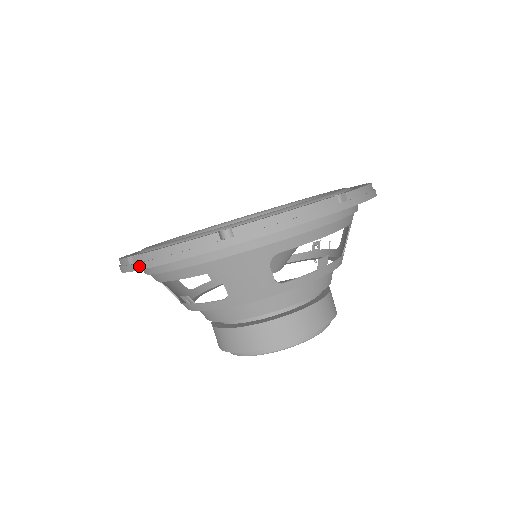
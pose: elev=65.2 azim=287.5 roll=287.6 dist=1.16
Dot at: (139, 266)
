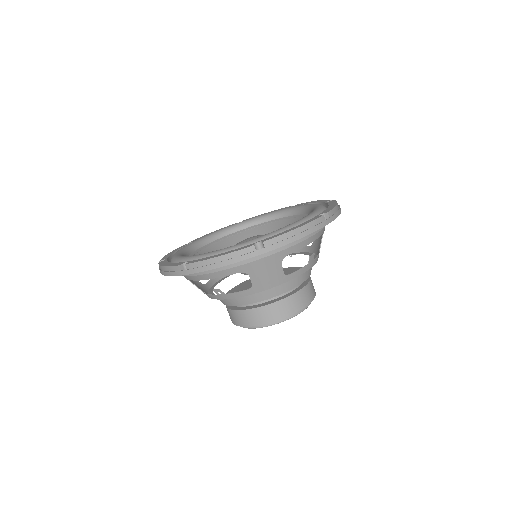
Dot at: (192, 271)
